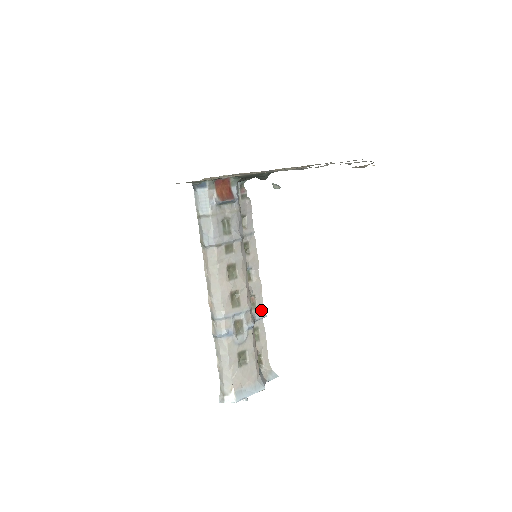
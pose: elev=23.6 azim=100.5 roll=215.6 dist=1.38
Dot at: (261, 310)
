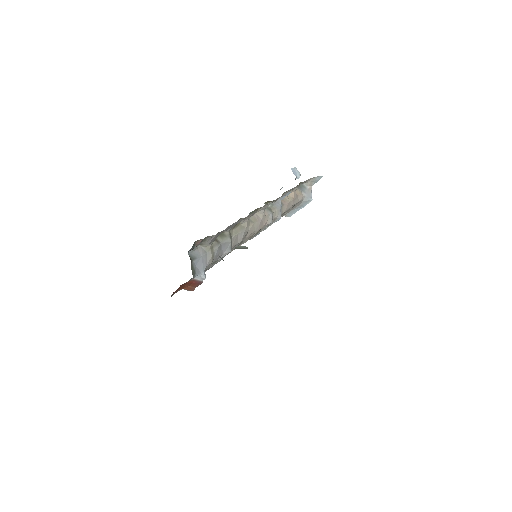
Dot at: (283, 195)
